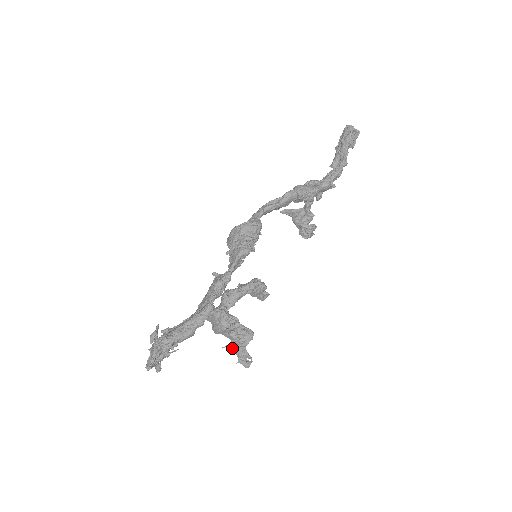
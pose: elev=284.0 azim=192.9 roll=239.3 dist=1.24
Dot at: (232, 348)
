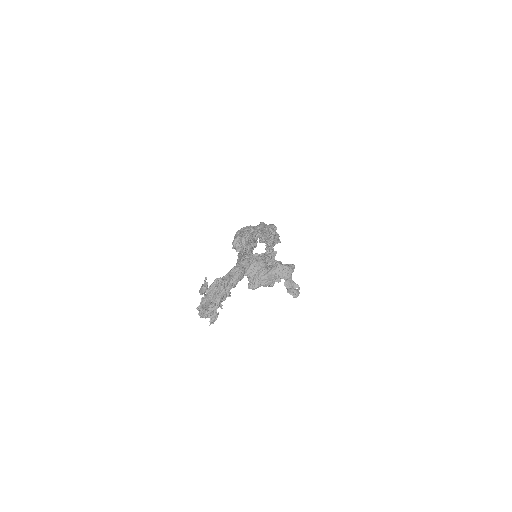
Dot at: (280, 279)
